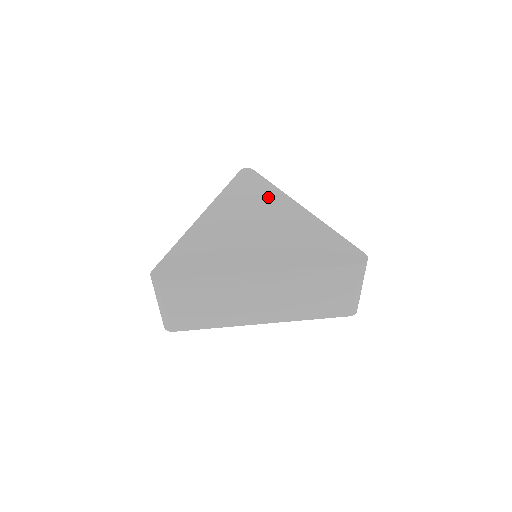
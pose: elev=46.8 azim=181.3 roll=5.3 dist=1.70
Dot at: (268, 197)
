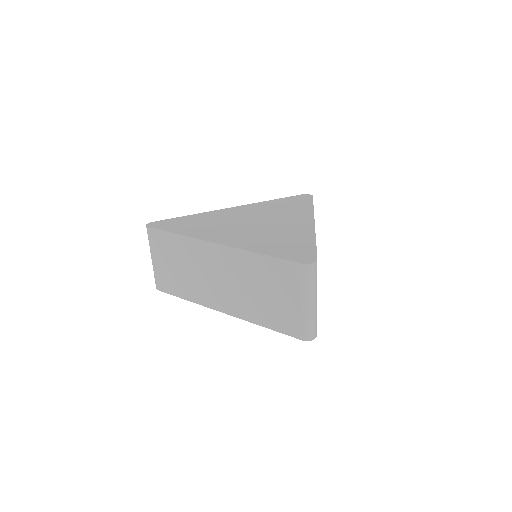
Dot at: (296, 211)
